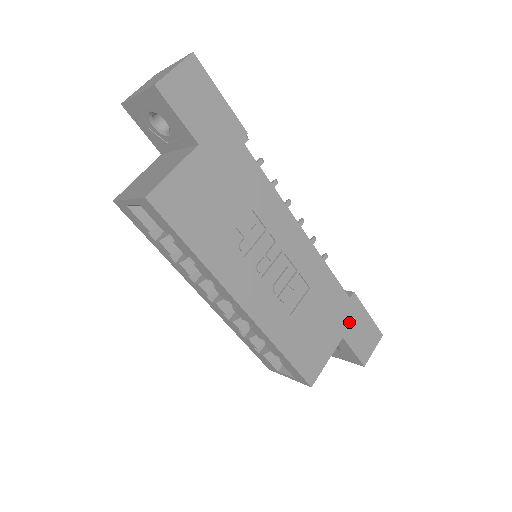
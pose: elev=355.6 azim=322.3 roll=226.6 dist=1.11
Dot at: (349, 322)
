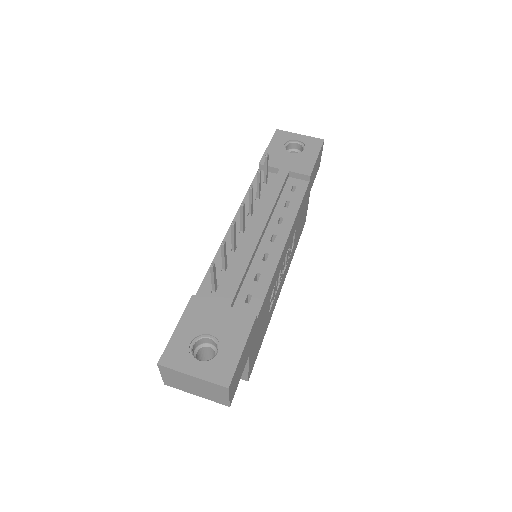
Dot at: (311, 183)
